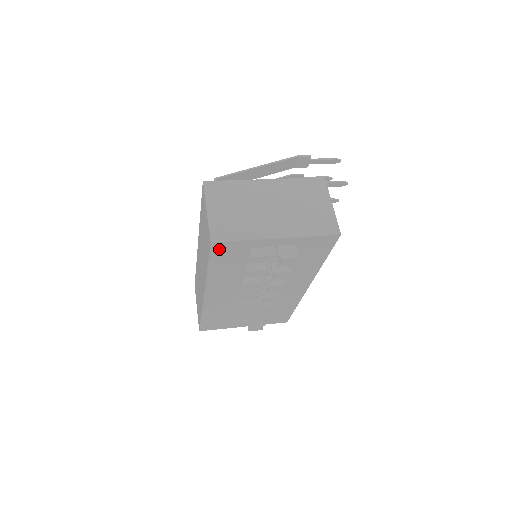
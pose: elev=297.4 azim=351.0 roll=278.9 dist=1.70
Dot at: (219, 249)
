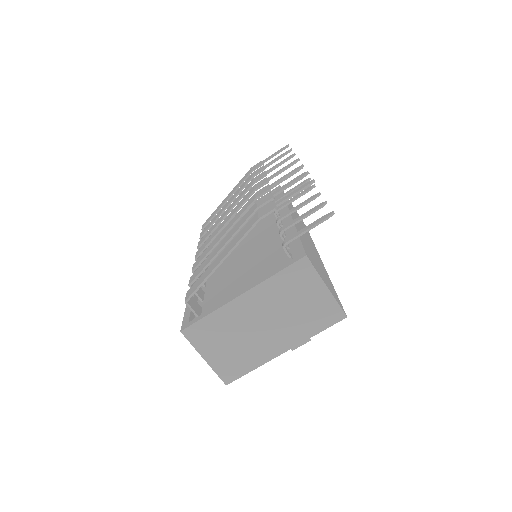
Dot at: occluded
